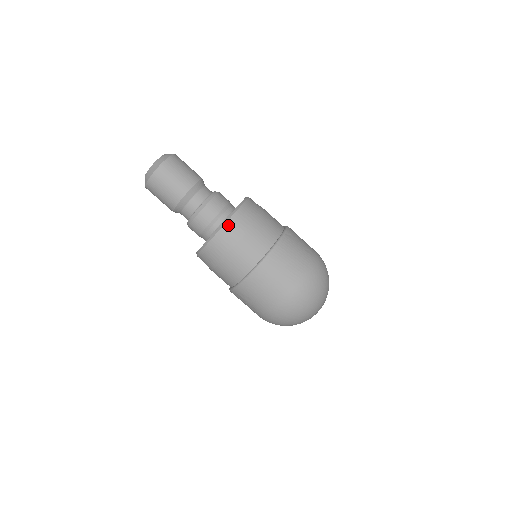
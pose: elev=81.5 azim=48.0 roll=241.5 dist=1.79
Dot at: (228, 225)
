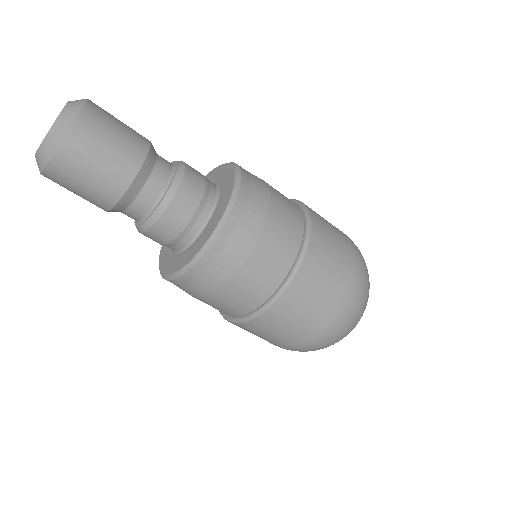
Dot at: (211, 254)
